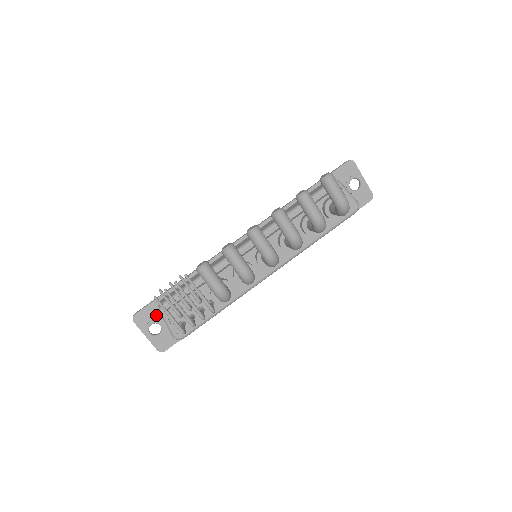
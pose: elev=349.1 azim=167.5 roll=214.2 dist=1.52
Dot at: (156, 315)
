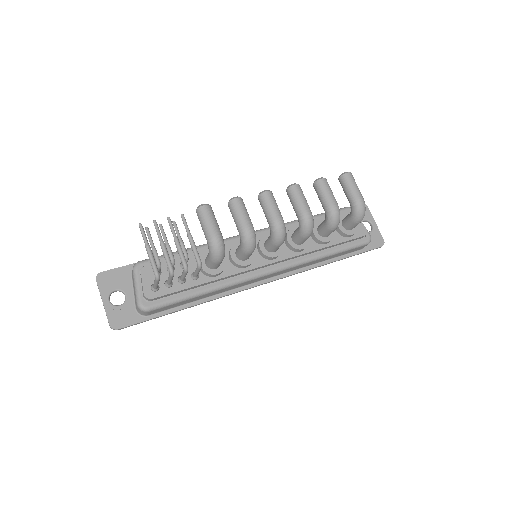
Dot at: (125, 282)
